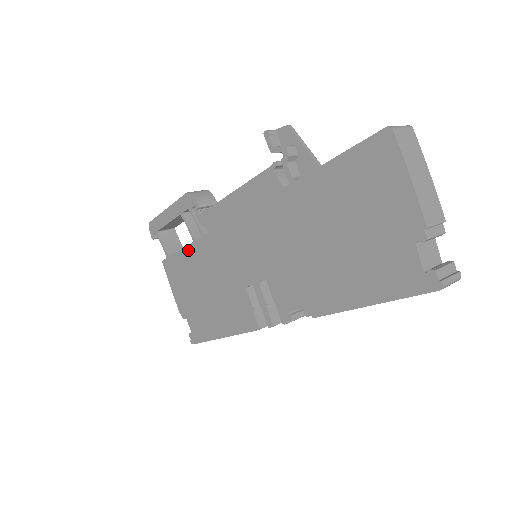
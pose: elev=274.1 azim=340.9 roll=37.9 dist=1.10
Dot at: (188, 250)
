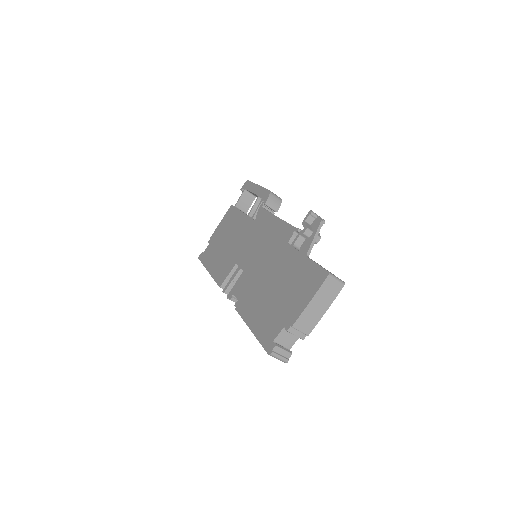
Dot at: (242, 216)
